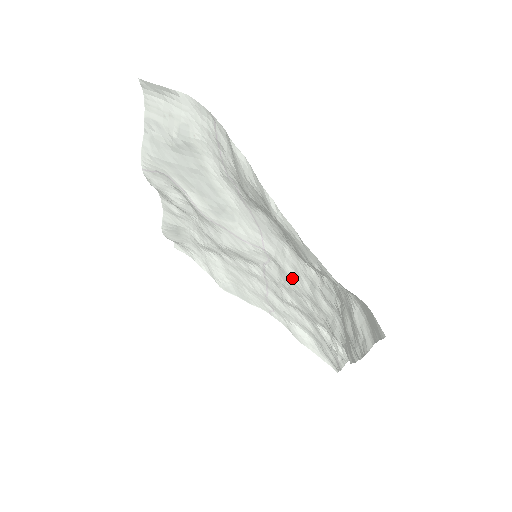
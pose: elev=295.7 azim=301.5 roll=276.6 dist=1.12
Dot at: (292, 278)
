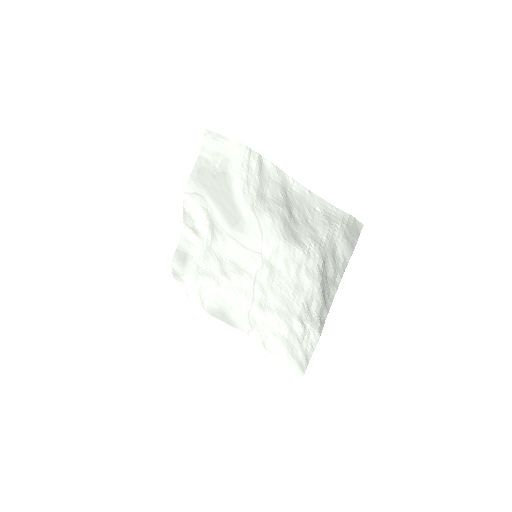
Dot at: (281, 271)
